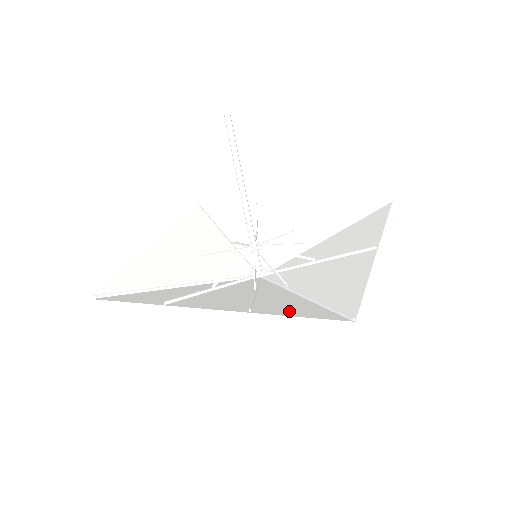
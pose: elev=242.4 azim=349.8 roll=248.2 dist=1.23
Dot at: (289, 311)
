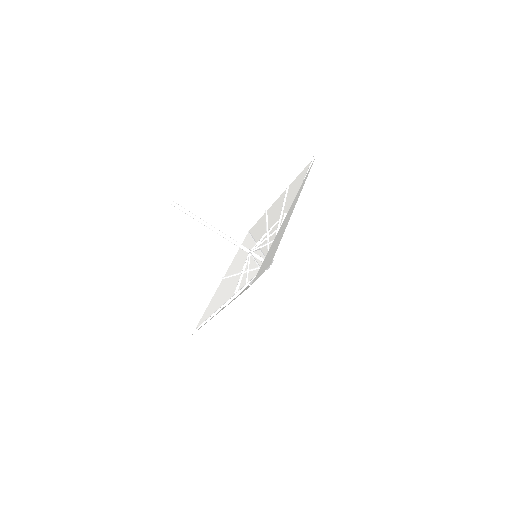
Dot at: occluded
